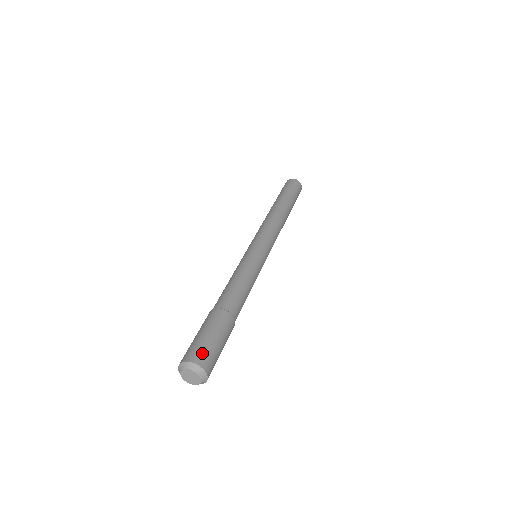
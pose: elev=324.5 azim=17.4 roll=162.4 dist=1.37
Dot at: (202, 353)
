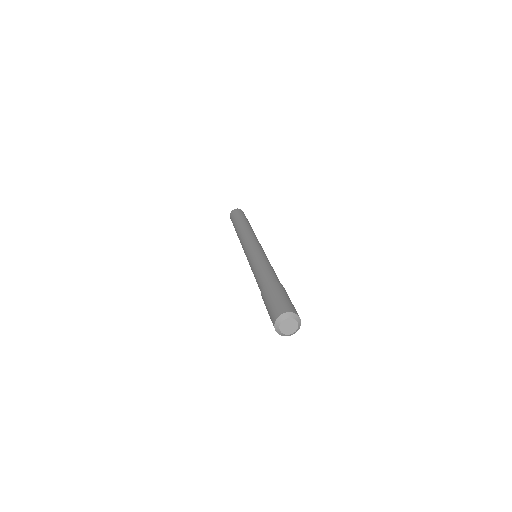
Dot at: (292, 307)
